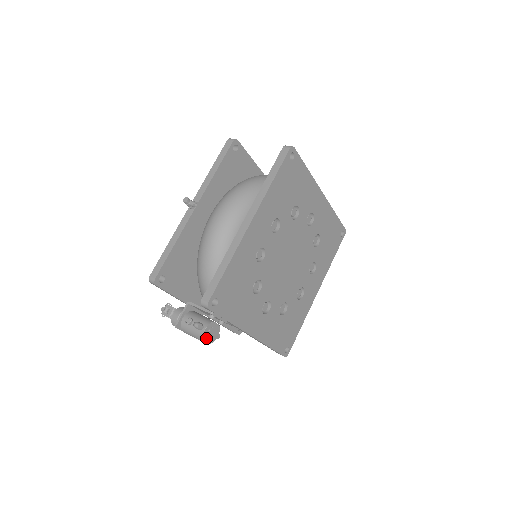
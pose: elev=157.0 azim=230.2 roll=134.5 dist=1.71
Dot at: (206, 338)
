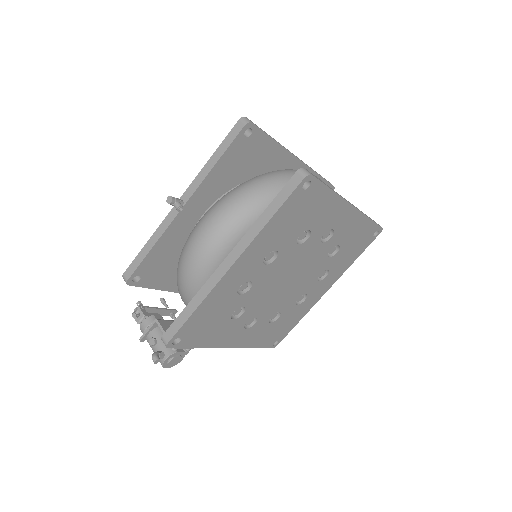
Dot at: (167, 365)
